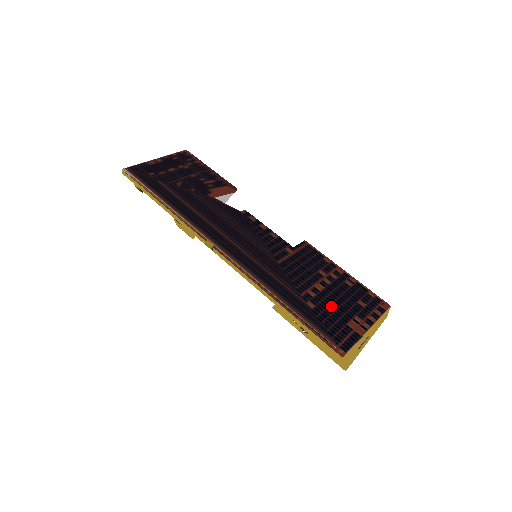
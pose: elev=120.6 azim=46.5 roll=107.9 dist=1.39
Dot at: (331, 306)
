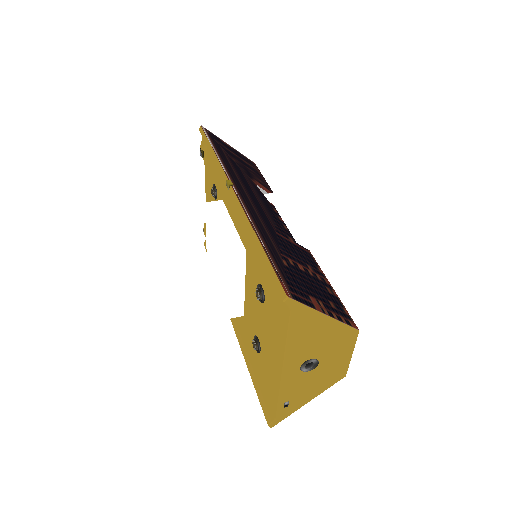
Dot at: (302, 279)
